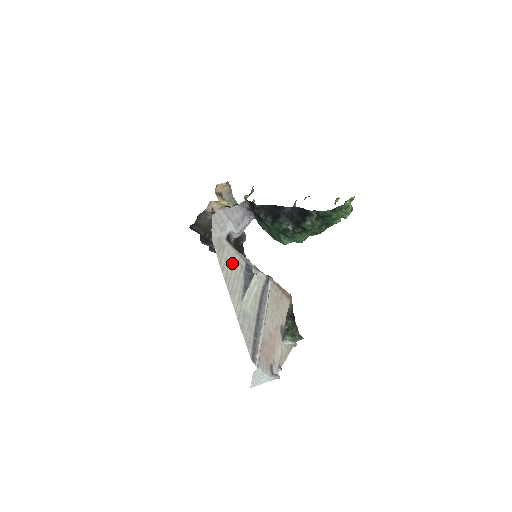
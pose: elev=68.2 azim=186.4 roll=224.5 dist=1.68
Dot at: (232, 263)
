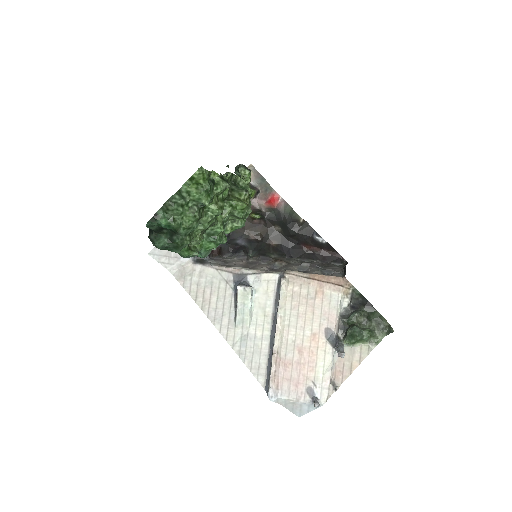
Dot at: (209, 285)
